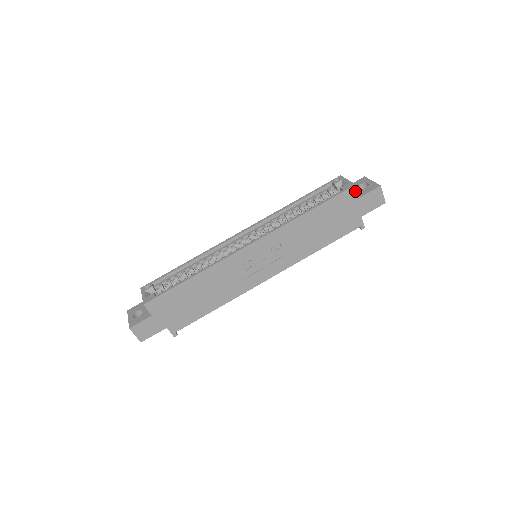
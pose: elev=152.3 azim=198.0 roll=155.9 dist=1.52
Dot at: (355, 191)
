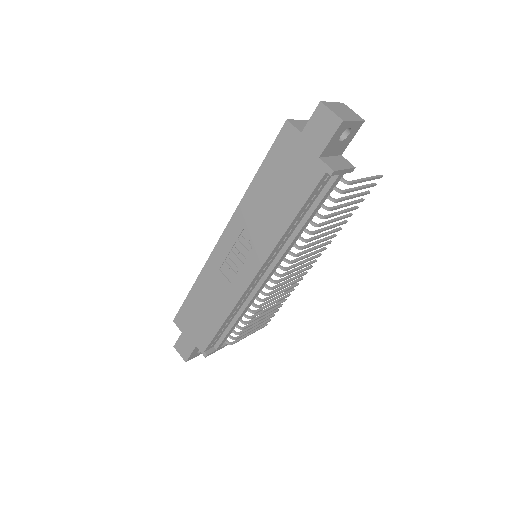
Dot at: (291, 128)
